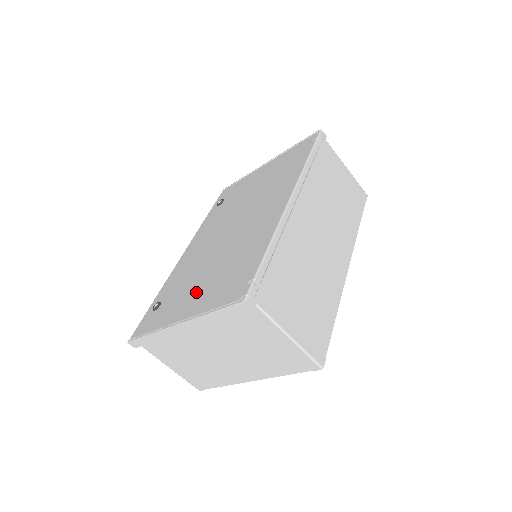
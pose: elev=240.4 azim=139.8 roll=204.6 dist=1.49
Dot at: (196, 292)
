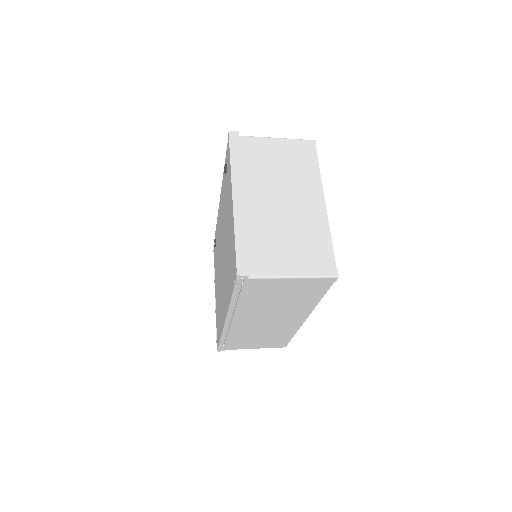
Dot at: occluded
